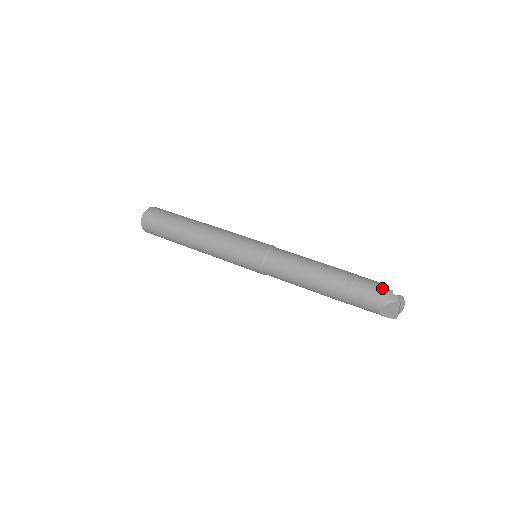
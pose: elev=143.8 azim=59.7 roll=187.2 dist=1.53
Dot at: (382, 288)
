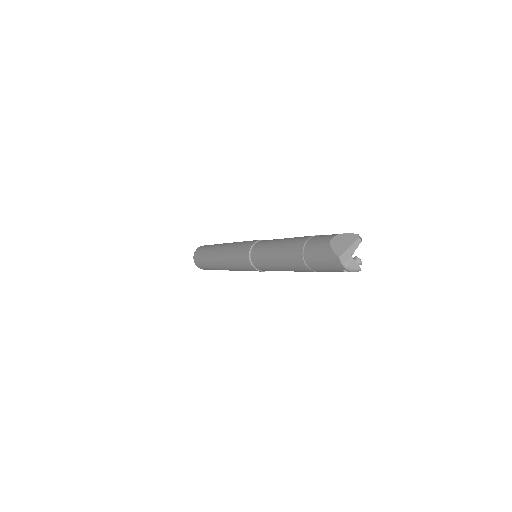
Dot at: occluded
